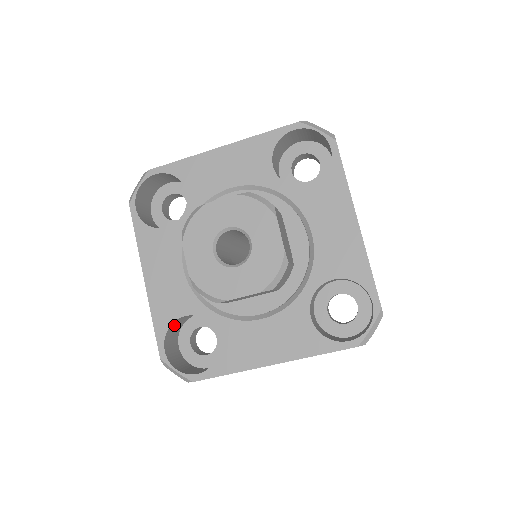
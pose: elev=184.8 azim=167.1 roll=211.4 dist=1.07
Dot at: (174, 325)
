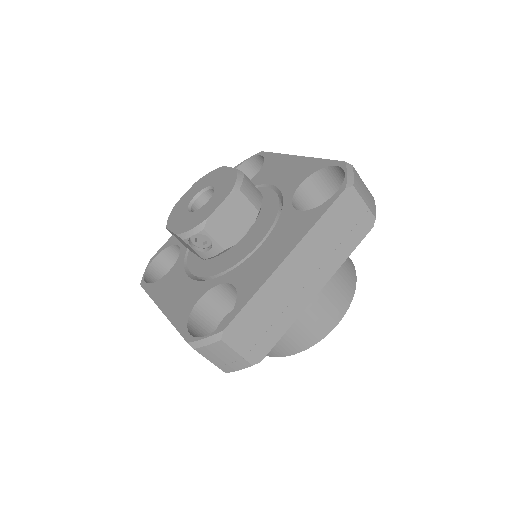
Dot at: (196, 321)
